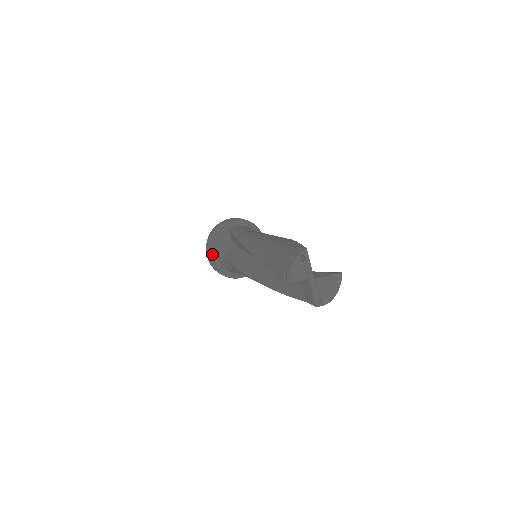
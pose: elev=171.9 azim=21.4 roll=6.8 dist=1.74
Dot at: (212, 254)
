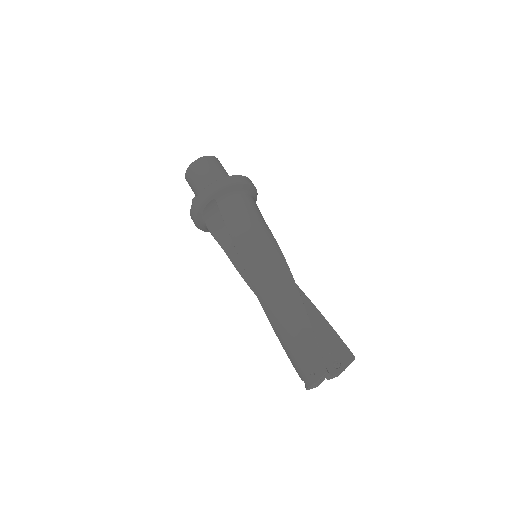
Dot at: (200, 225)
